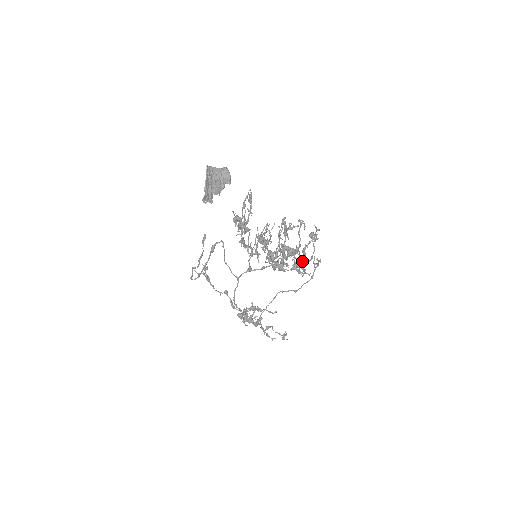
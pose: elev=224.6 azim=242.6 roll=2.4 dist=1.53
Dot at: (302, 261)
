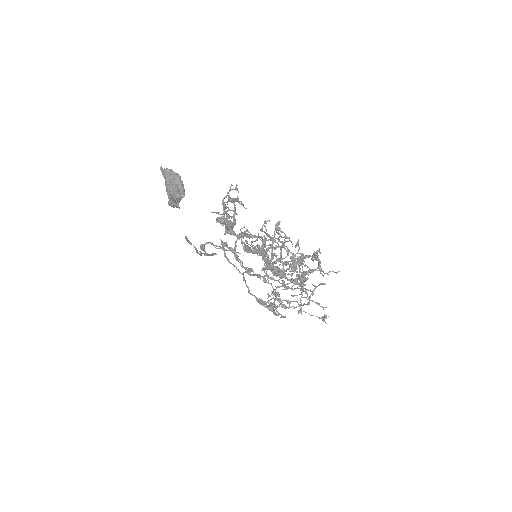
Dot at: (296, 283)
